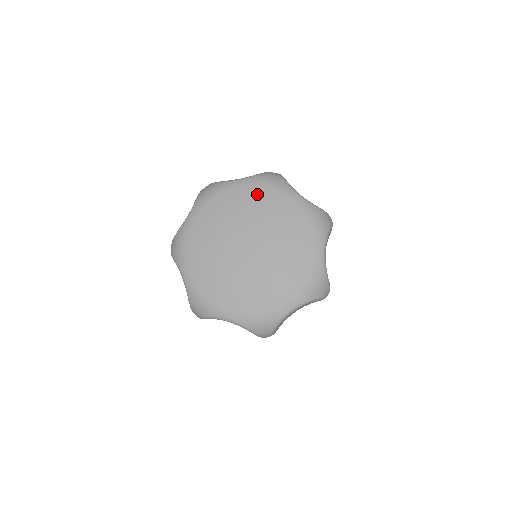
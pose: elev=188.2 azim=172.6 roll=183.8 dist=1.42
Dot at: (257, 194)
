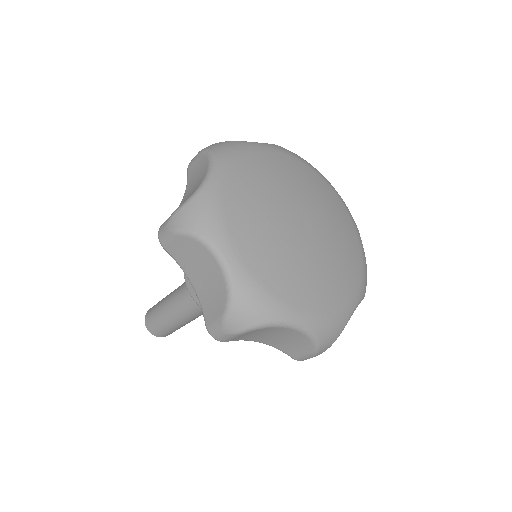
Dot at: (291, 163)
